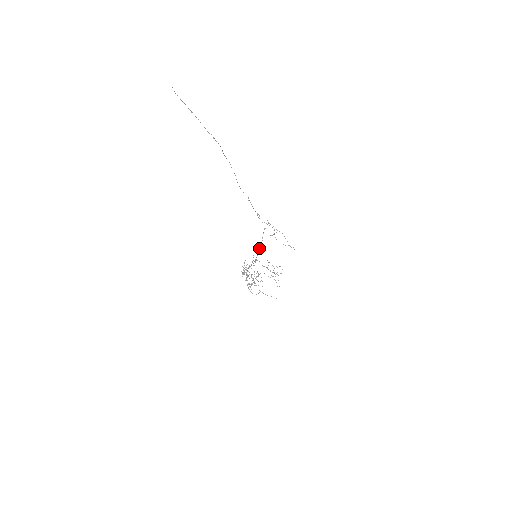
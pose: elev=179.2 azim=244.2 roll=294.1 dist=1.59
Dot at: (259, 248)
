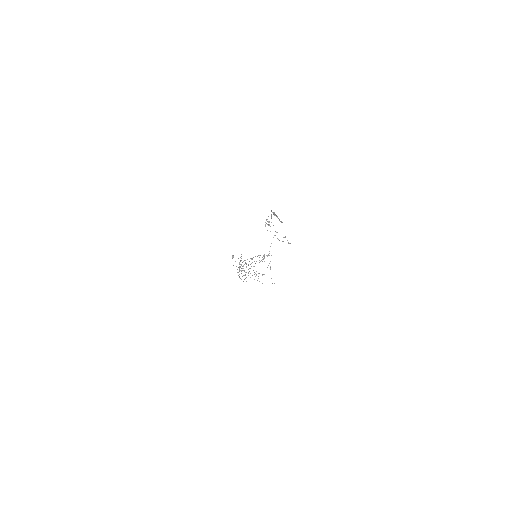
Dot at: occluded
